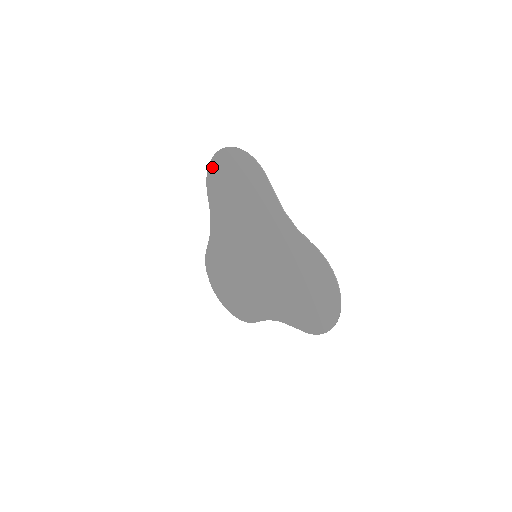
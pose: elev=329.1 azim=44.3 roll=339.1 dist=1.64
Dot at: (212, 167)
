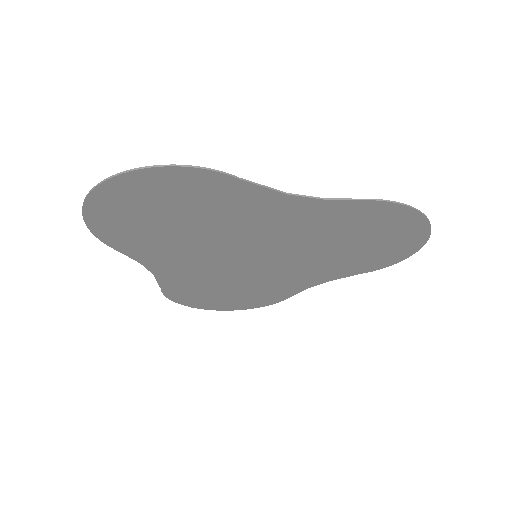
Dot at: (93, 219)
